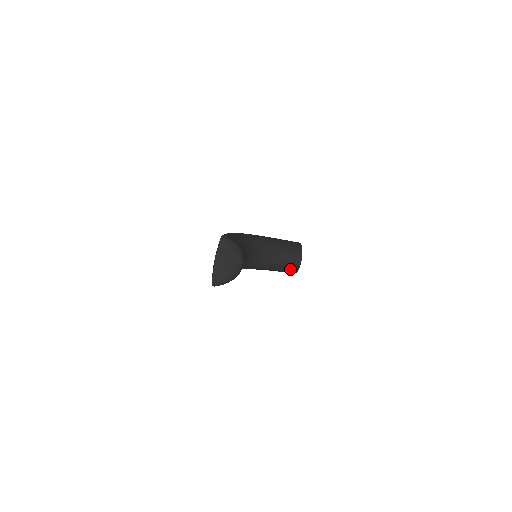
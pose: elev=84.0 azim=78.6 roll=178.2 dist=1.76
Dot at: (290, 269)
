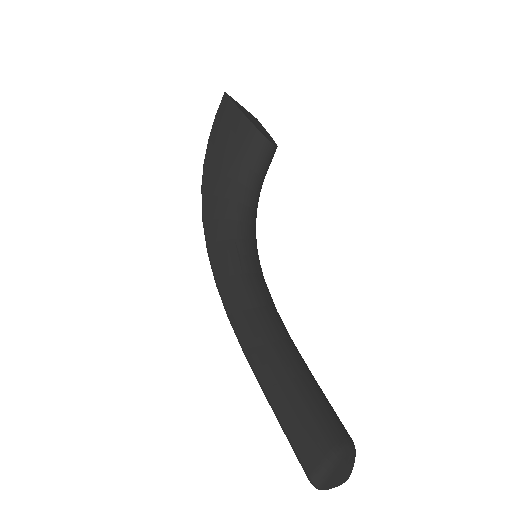
Dot at: occluded
